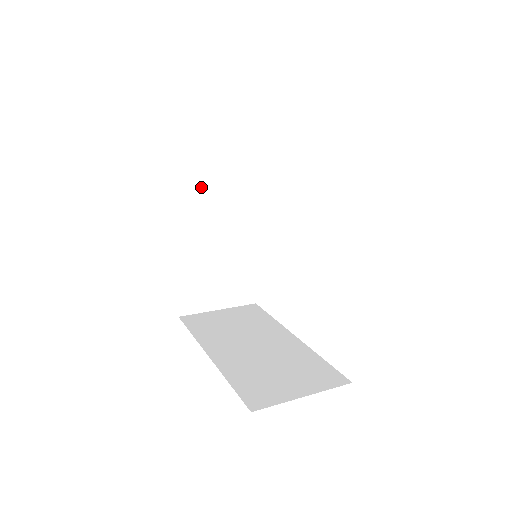
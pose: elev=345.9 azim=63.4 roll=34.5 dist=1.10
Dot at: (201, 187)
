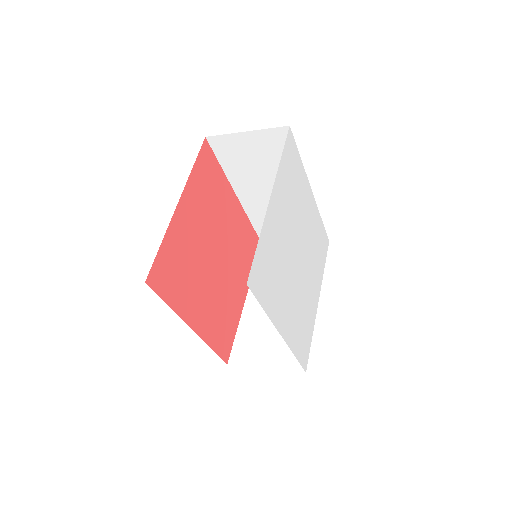
Dot at: occluded
